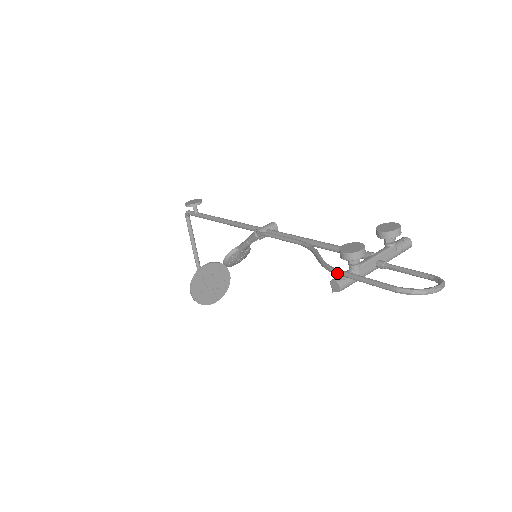
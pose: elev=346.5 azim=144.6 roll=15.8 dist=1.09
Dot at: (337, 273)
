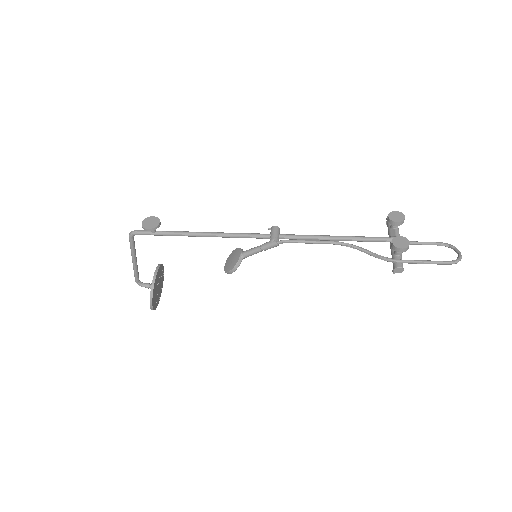
Dot at: (401, 263)
